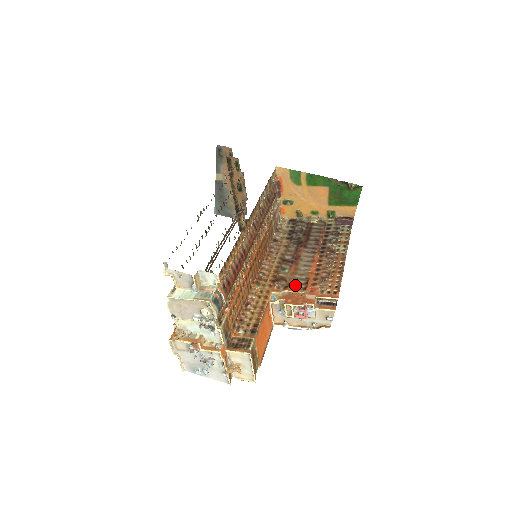
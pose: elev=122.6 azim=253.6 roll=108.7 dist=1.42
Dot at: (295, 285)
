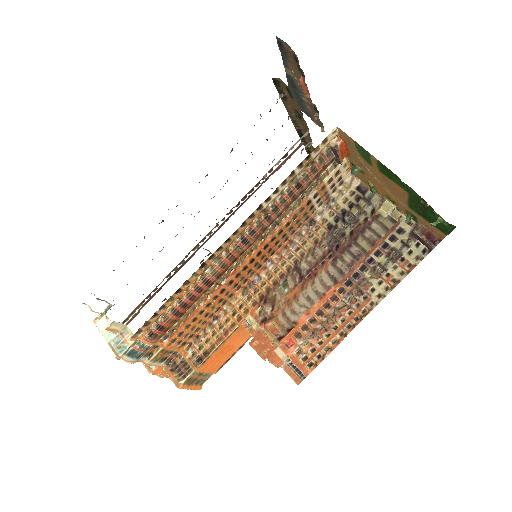
Dot at: (275, 325)
